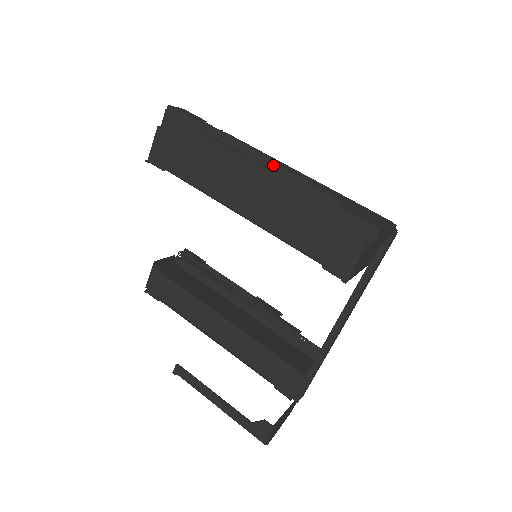
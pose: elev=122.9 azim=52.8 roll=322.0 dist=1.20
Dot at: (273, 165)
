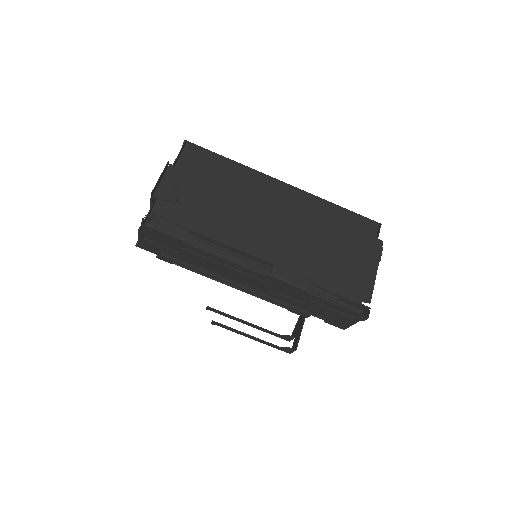
Dot at: (271, 277)
